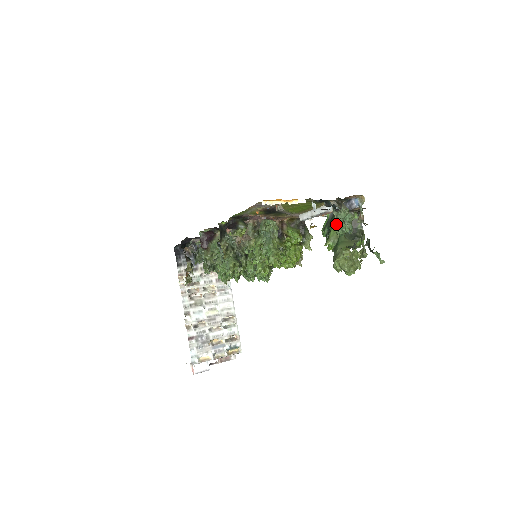
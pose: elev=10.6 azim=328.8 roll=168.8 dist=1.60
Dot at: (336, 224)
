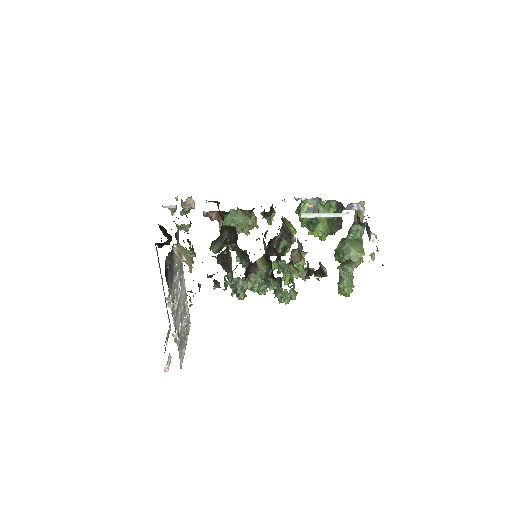
Dot at: (354, 233)
